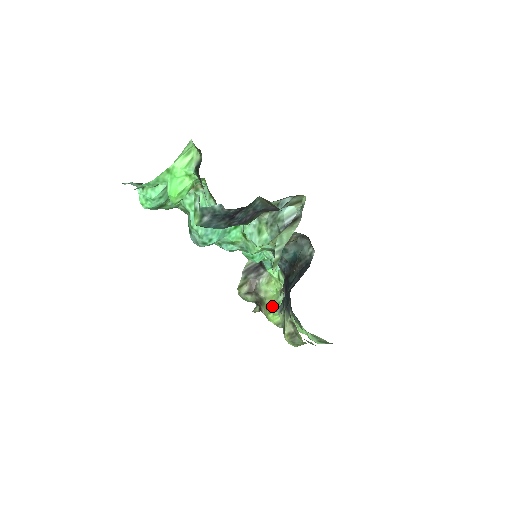
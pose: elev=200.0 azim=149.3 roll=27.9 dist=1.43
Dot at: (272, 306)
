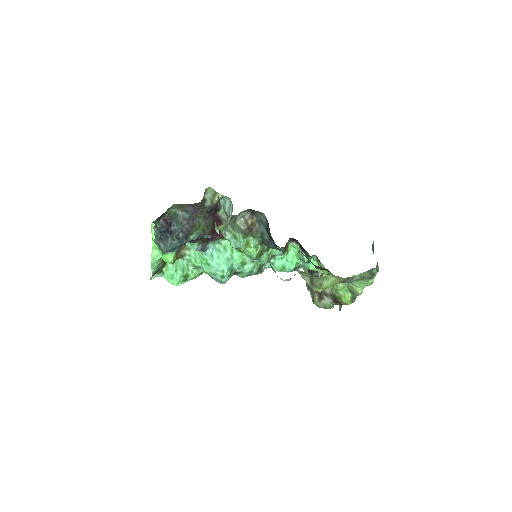
Dot at: (335, 291)
